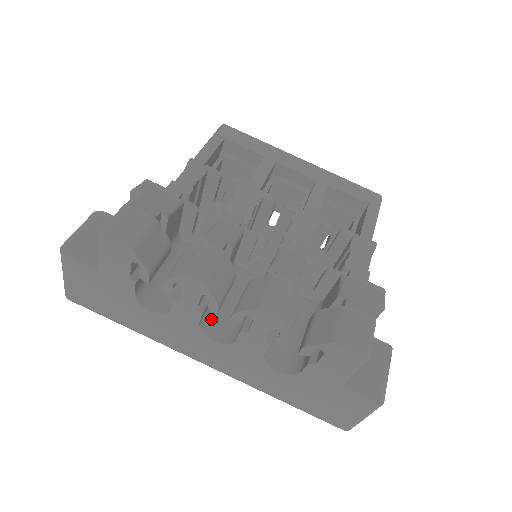
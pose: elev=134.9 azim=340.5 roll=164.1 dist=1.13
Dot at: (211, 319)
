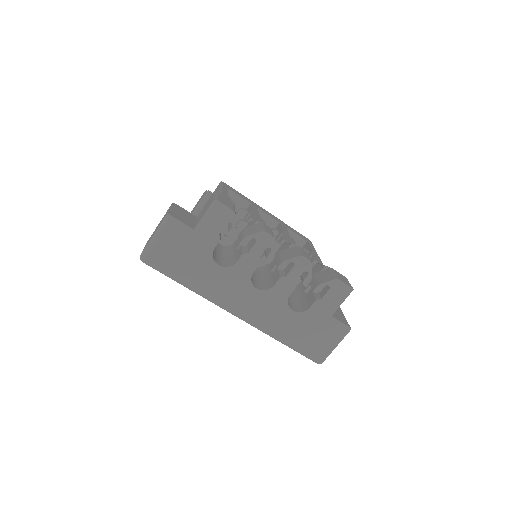
Dot at: (251, 277)
